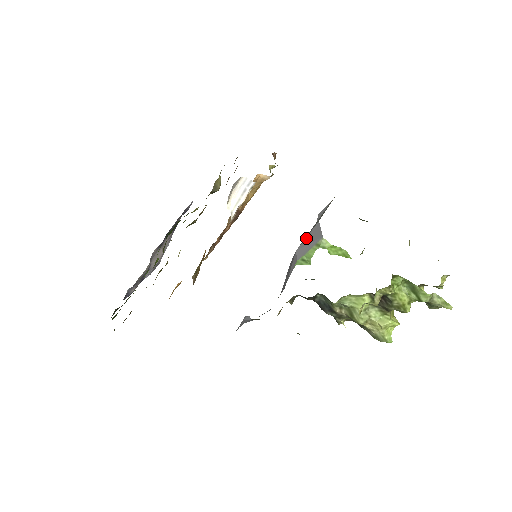
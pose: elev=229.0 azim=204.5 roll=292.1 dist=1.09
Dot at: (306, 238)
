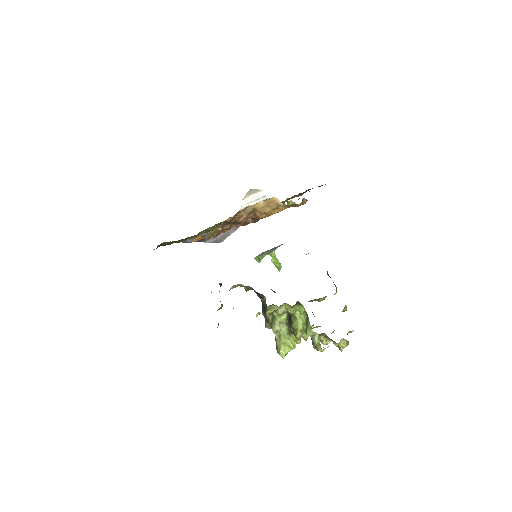
Dot at: occluded
